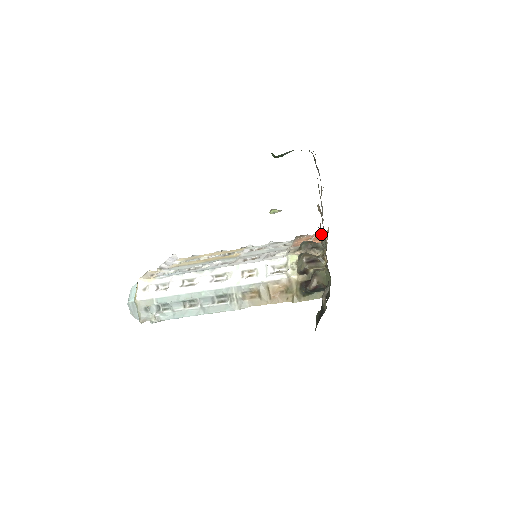
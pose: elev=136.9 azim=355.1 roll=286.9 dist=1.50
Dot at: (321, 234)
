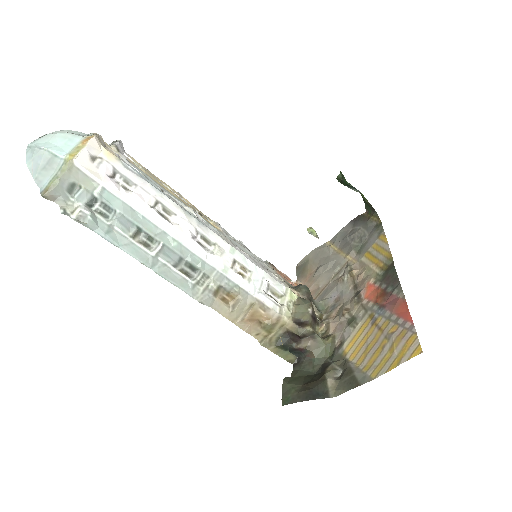
Dot at: (356, 305)
